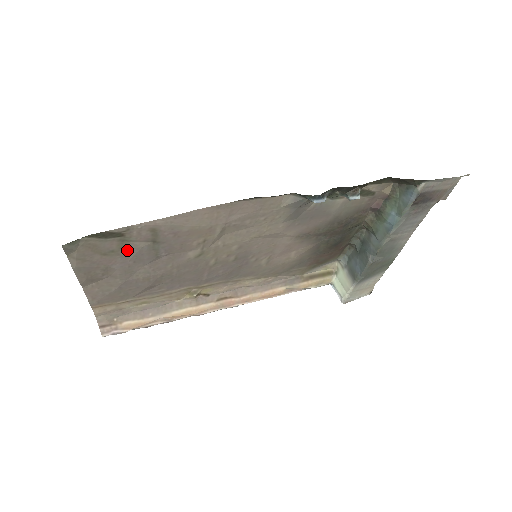
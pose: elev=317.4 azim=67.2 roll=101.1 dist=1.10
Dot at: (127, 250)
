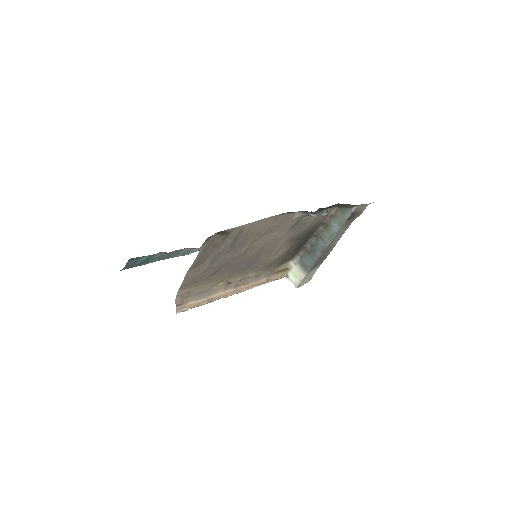
Dot at: (222, 244)
